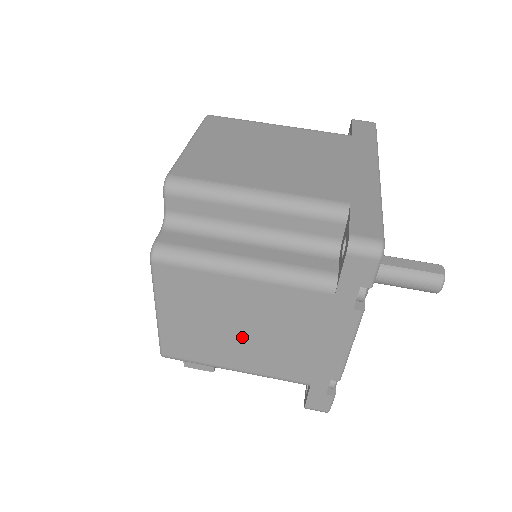
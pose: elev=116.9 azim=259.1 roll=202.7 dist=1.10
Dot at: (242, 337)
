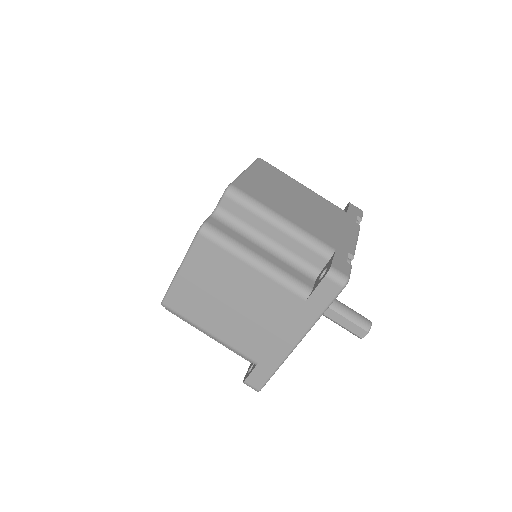
Dot at: occluded
